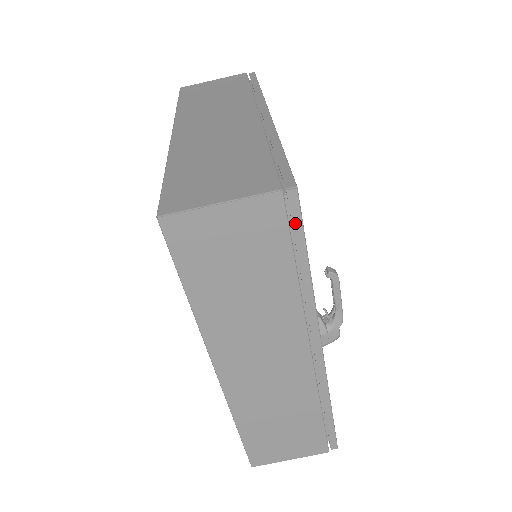
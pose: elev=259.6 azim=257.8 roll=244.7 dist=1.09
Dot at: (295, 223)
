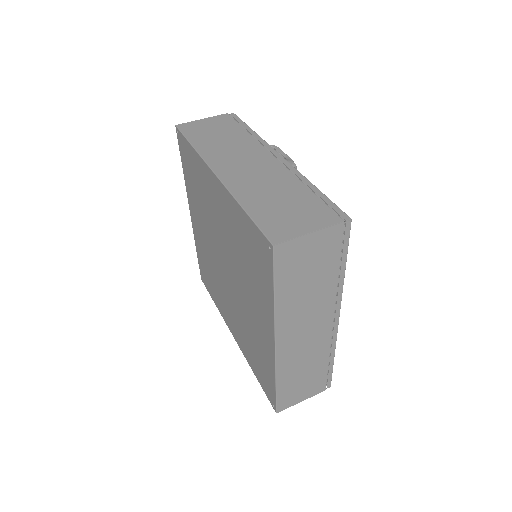
Dot at: (238, 120)
